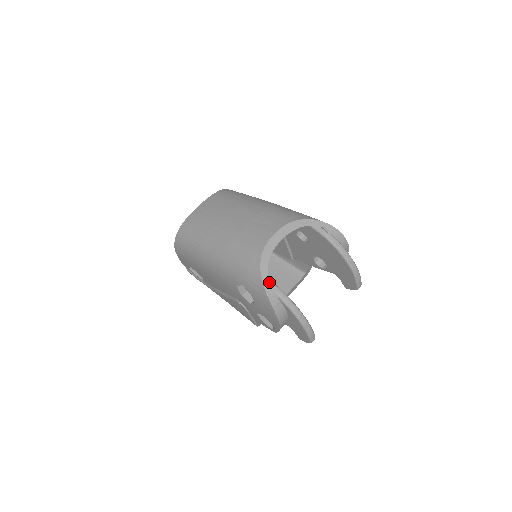
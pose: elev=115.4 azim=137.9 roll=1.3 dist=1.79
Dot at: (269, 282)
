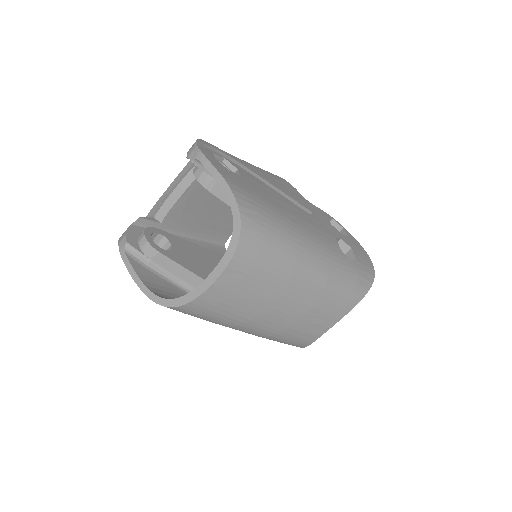
Dot at: occluded
